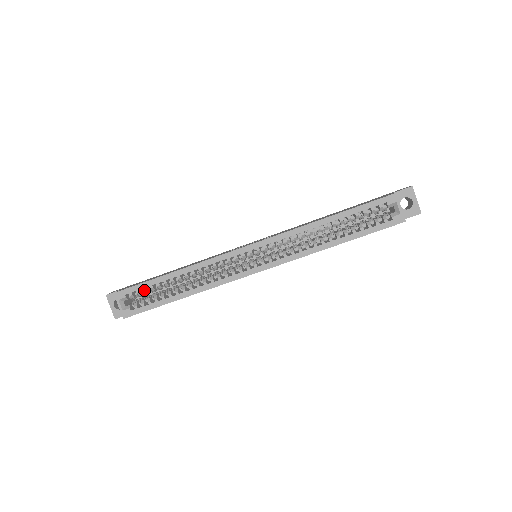
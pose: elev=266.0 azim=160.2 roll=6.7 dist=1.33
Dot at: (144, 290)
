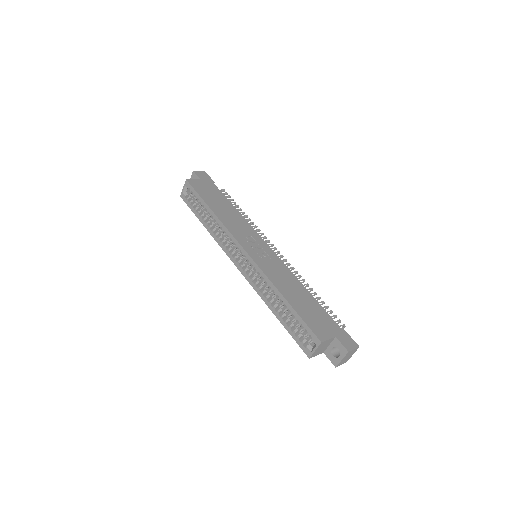
Dot at: (196, 198)
